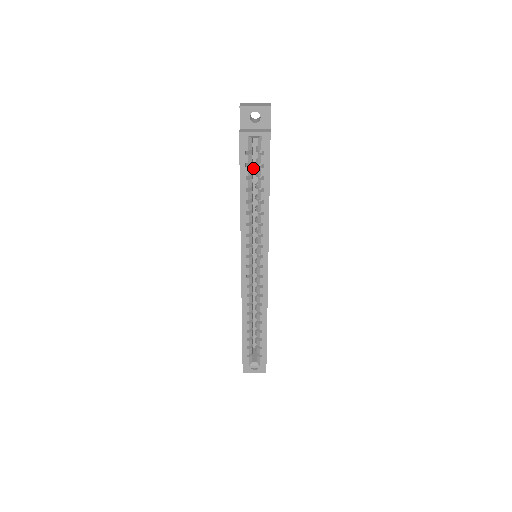
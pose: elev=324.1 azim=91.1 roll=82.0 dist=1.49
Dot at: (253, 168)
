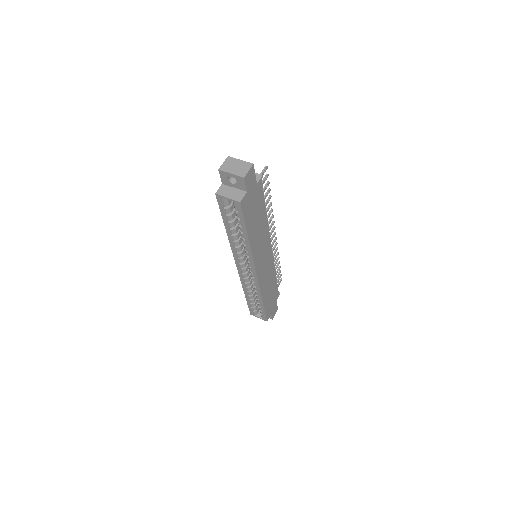
Dot at: occluded
